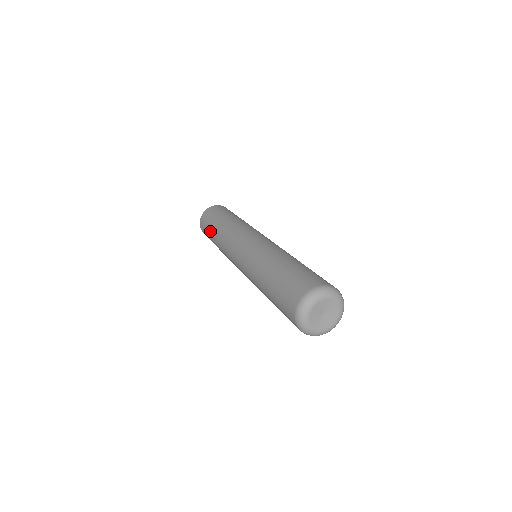
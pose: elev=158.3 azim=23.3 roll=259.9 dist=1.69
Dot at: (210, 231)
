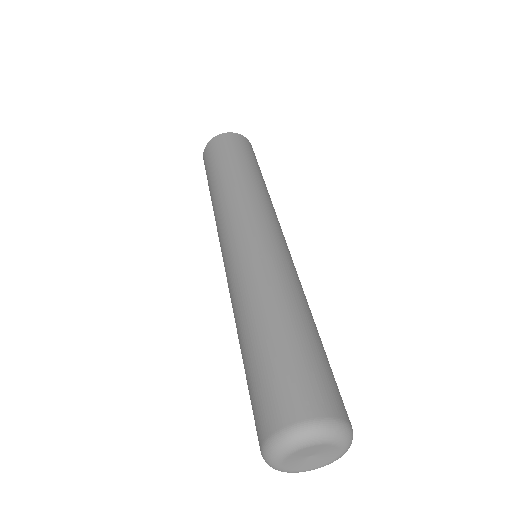
Dot at: (208, 181)
